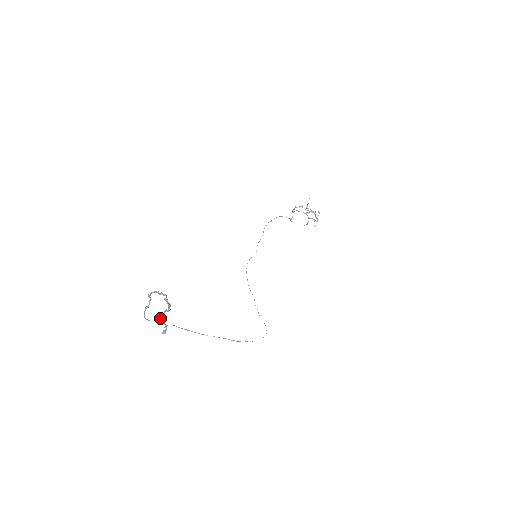
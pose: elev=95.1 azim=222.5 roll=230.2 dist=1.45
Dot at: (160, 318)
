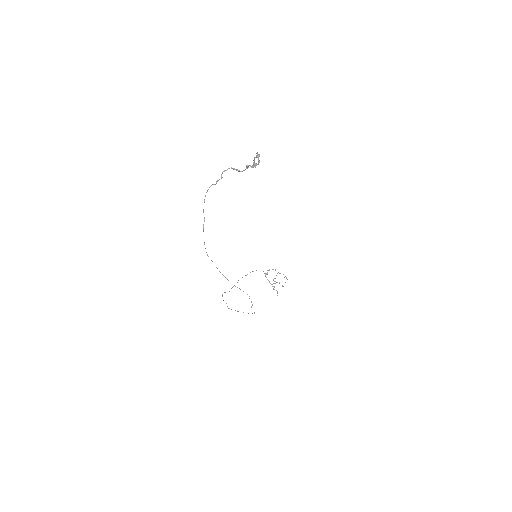
Dot at: occluded
